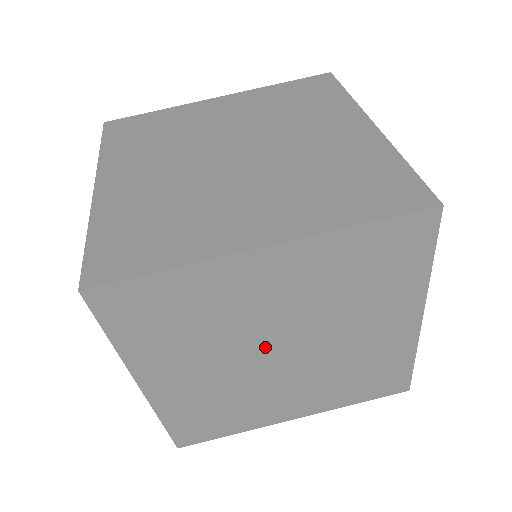
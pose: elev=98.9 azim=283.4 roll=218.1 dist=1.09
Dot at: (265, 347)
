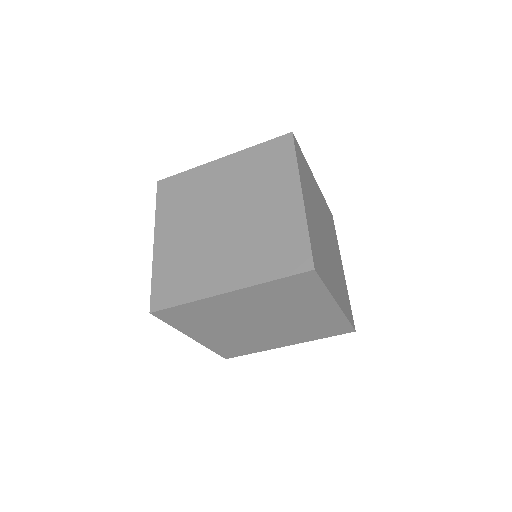
Dot at: (250, 322)
